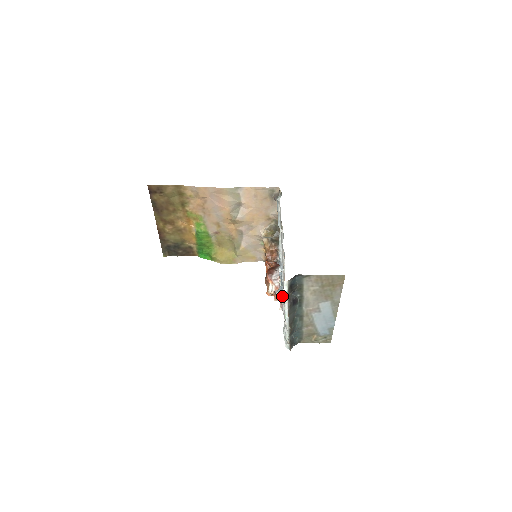
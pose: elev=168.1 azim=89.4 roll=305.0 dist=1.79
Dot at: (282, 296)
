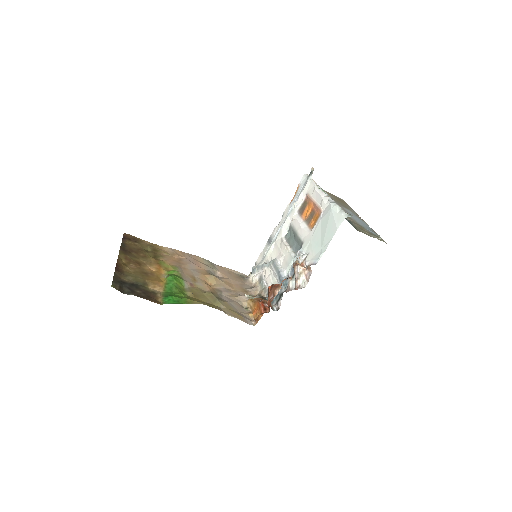
Dot at: (310, 173)
